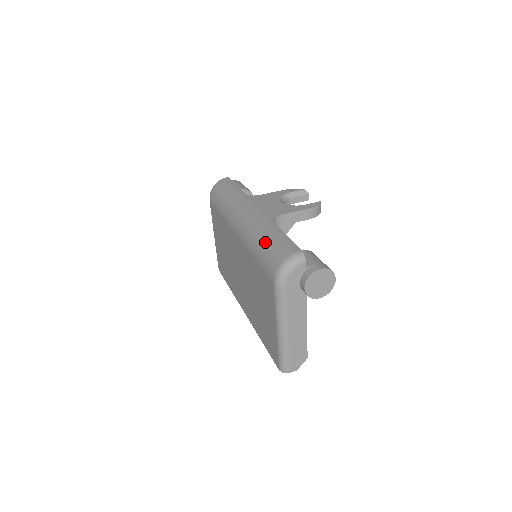
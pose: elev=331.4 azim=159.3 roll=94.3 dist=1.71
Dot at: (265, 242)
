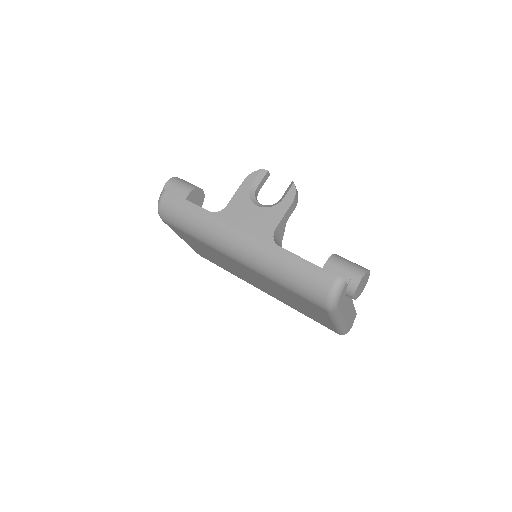
Dot at: (290, 276)
